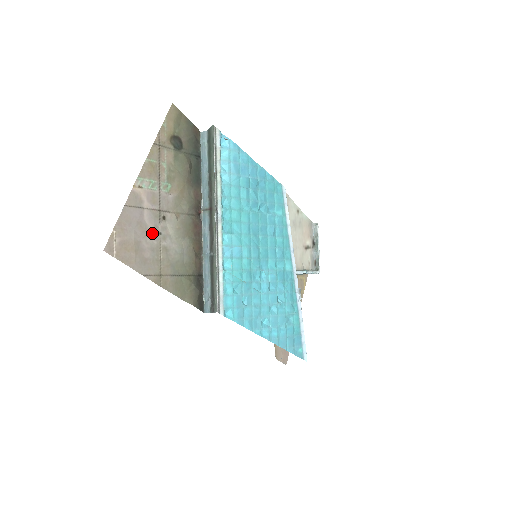
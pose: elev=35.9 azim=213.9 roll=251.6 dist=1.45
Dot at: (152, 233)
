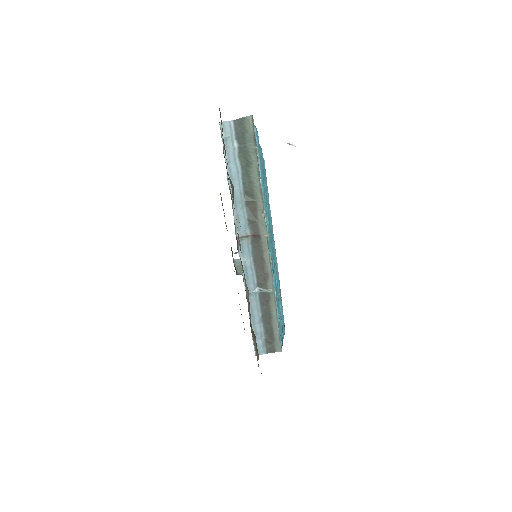
Dot at: occluded
